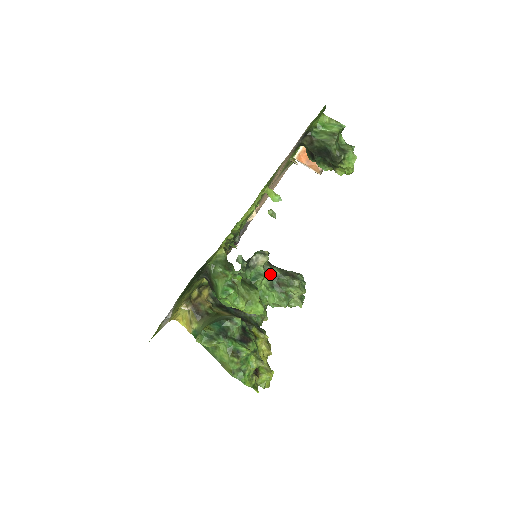
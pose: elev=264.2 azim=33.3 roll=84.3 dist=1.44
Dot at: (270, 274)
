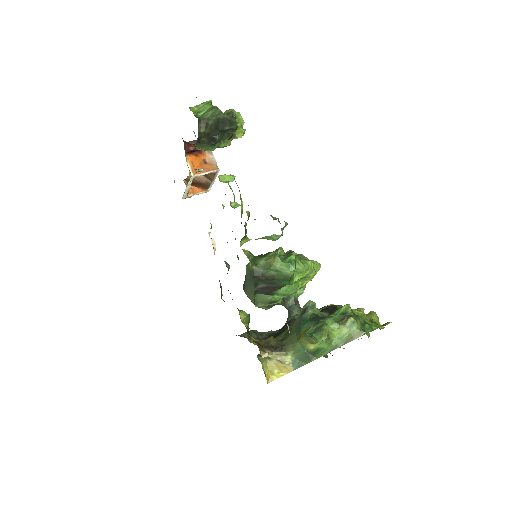
Dot at: occluded
